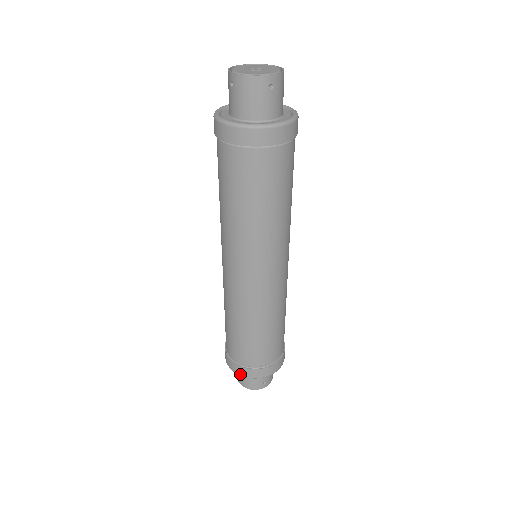
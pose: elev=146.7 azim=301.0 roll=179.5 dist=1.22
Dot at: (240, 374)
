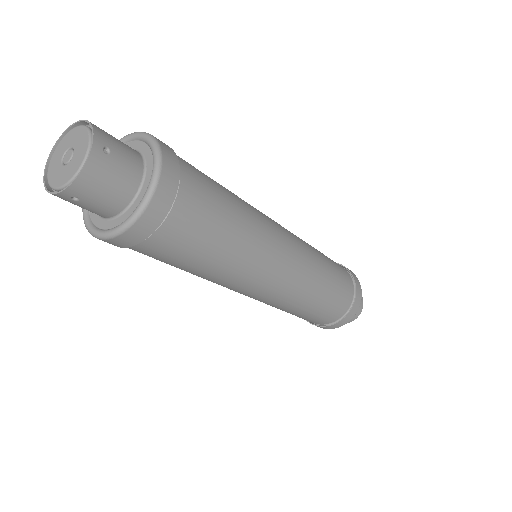
Dot at: occluded
